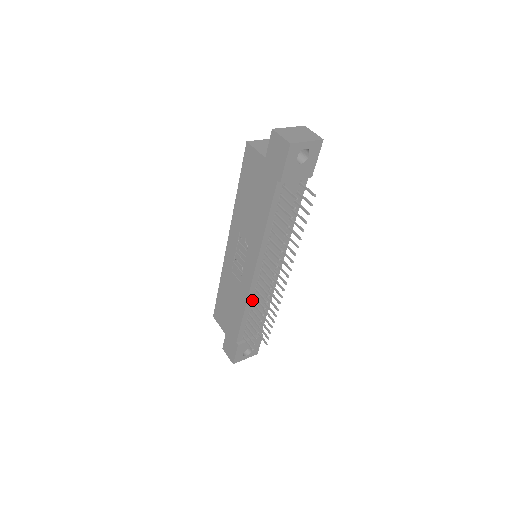
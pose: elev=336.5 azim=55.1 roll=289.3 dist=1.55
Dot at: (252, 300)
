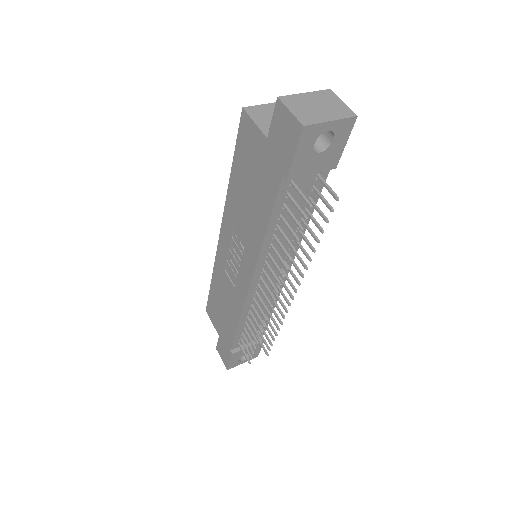
Dot at: (249, 309)
